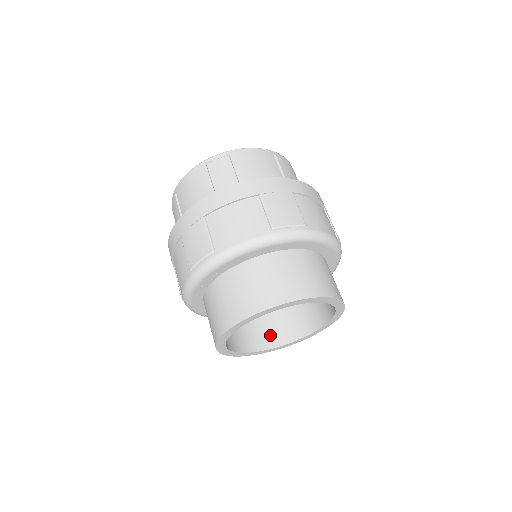
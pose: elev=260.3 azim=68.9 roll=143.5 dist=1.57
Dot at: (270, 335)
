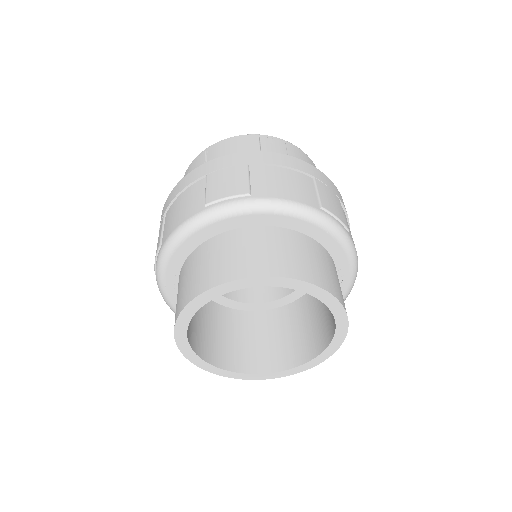
Dot at: (289, 353)
